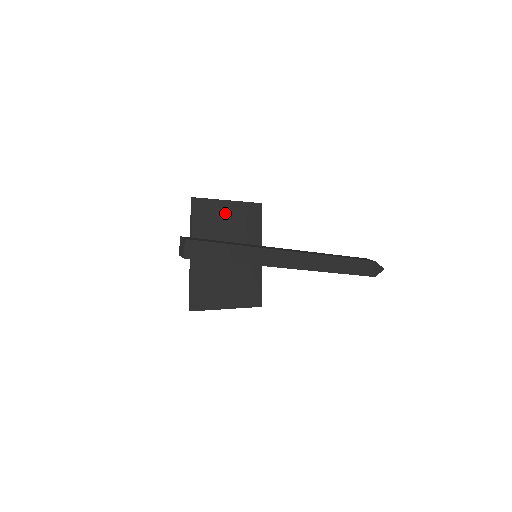
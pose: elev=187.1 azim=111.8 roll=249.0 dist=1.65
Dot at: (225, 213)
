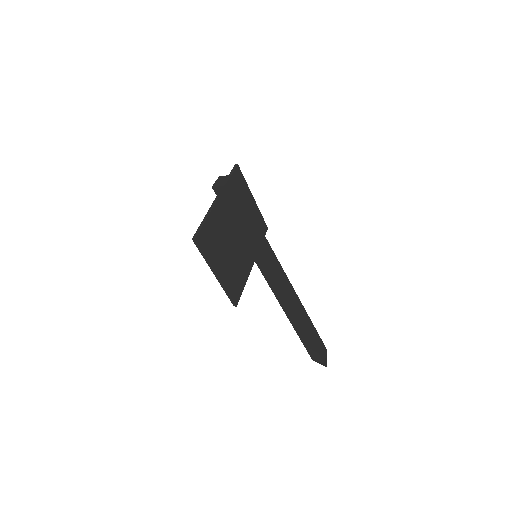
Dot at: (248, 203)
